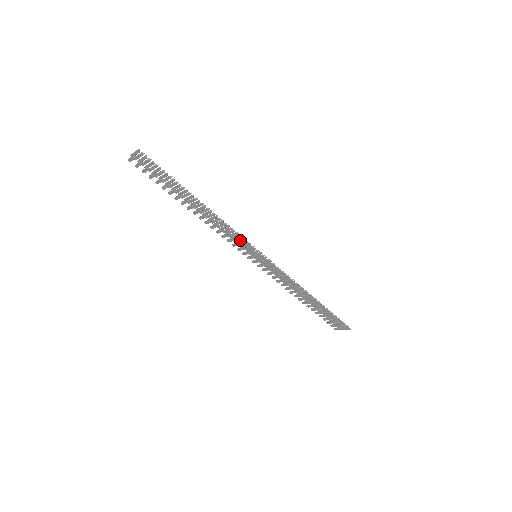
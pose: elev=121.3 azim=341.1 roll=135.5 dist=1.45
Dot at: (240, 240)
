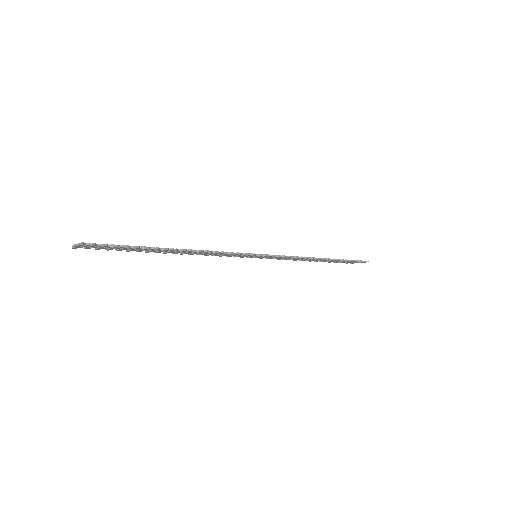
Dot at: (234, 254)
